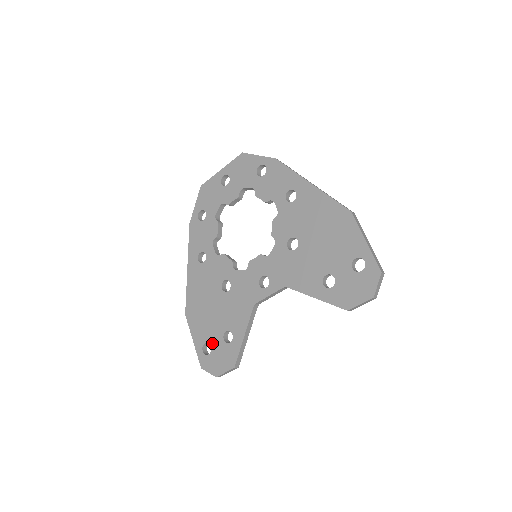
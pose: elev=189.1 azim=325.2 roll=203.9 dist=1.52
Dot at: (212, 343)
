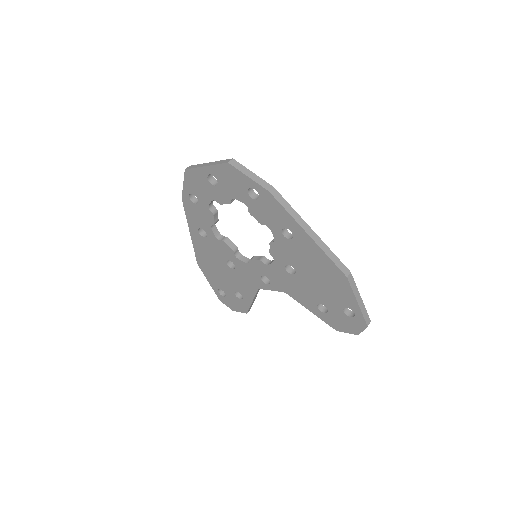
Dot at: (226, 292)
